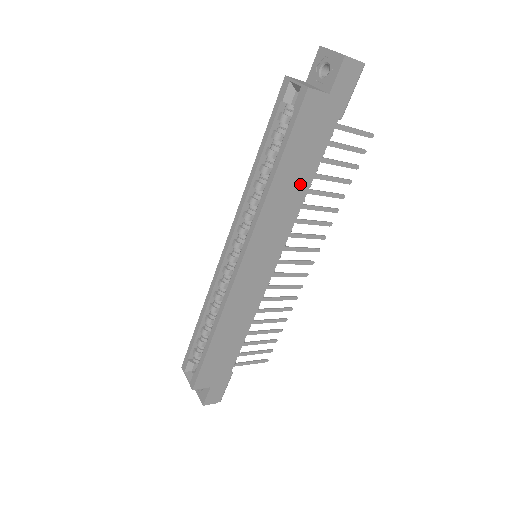
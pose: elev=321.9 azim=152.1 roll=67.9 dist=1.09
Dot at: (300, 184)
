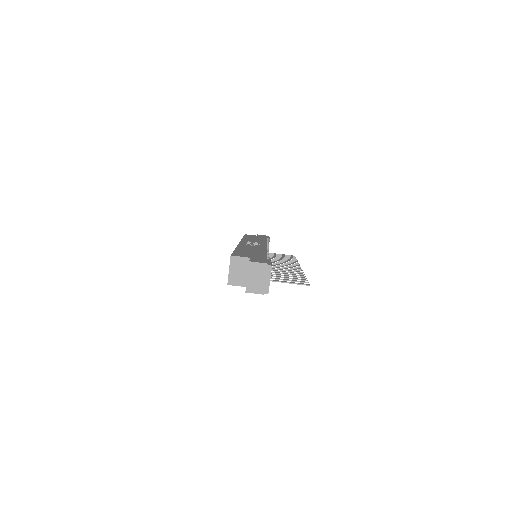
Dot at: occluded
